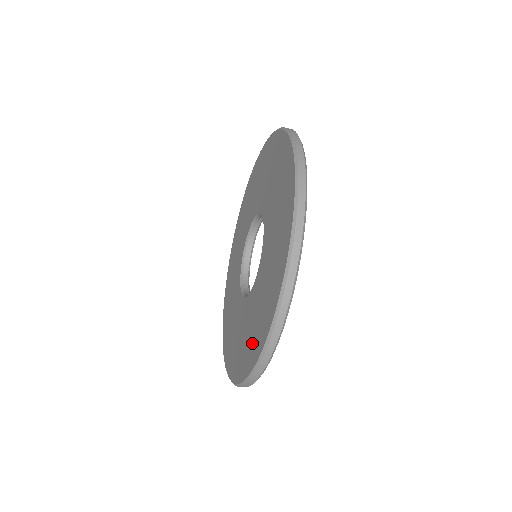
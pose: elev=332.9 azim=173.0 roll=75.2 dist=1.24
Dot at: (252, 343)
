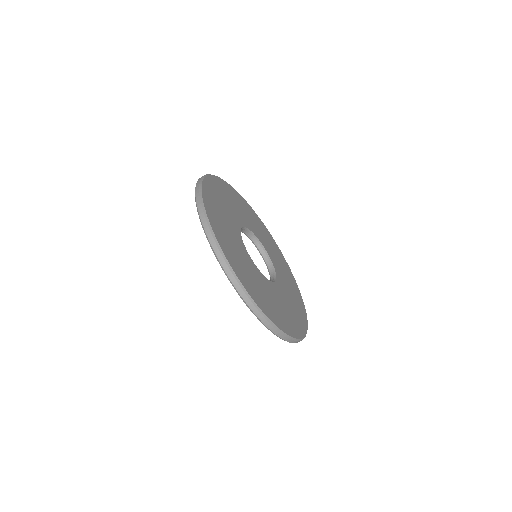
Dot at: occluded
